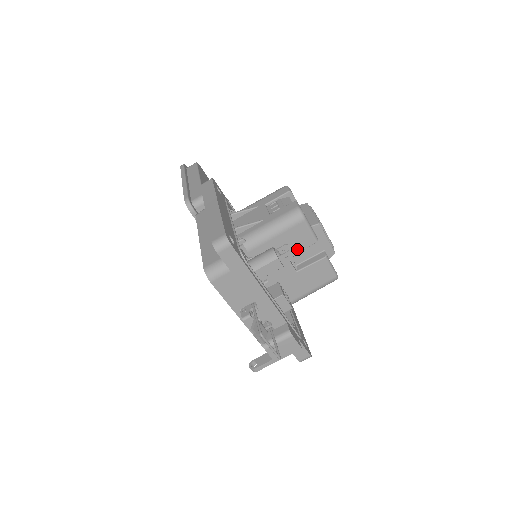
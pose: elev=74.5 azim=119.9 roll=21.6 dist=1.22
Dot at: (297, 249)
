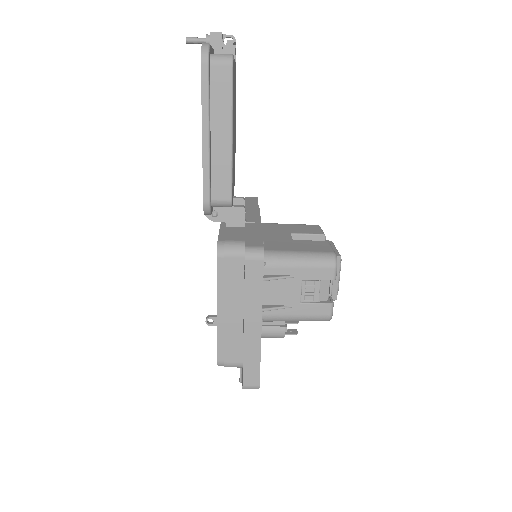
Dot at: occluded
